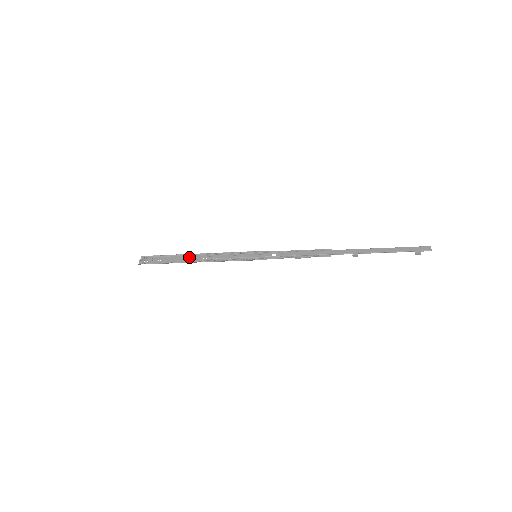
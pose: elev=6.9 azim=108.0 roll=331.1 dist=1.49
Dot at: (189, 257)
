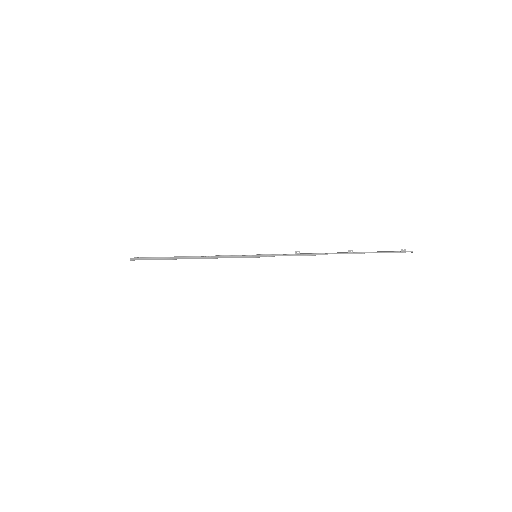
Dot at: occluded
